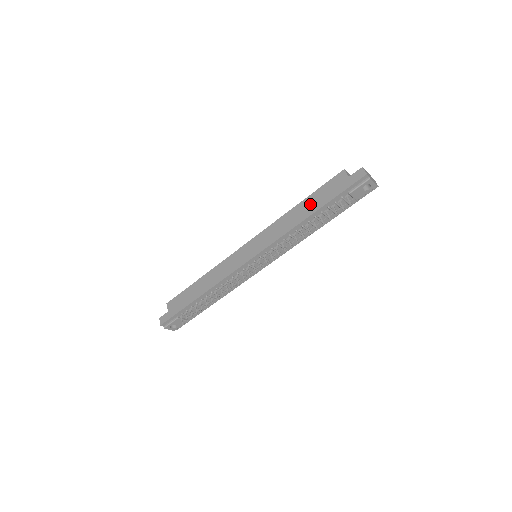
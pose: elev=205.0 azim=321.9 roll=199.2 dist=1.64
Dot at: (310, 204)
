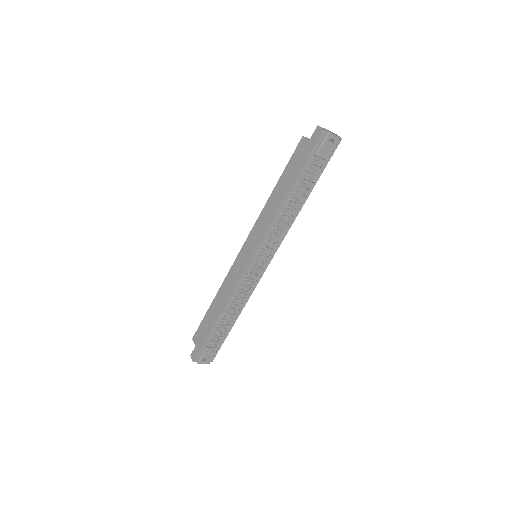
Dot at: (284, 183)
